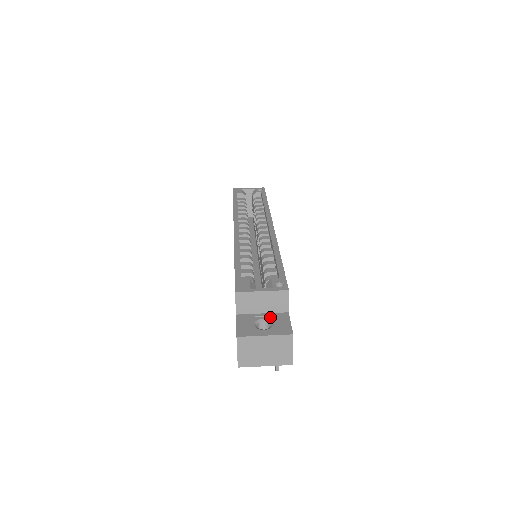
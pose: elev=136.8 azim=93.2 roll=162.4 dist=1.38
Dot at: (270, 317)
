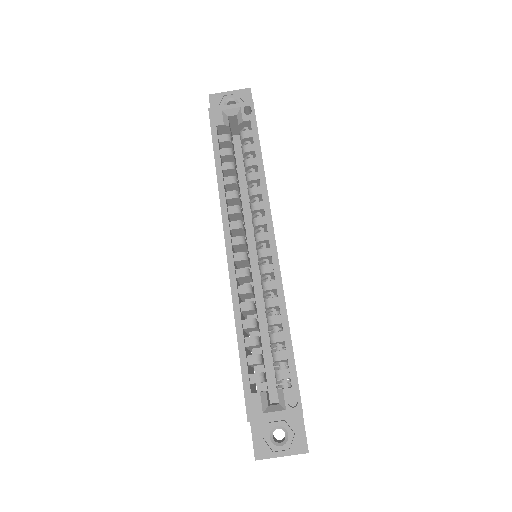
Dot at: (284, 423)
